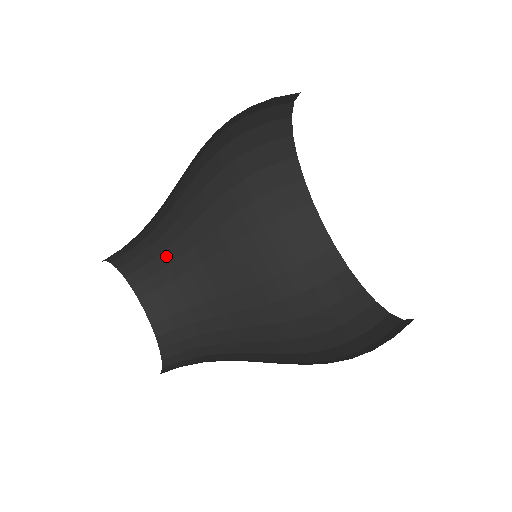
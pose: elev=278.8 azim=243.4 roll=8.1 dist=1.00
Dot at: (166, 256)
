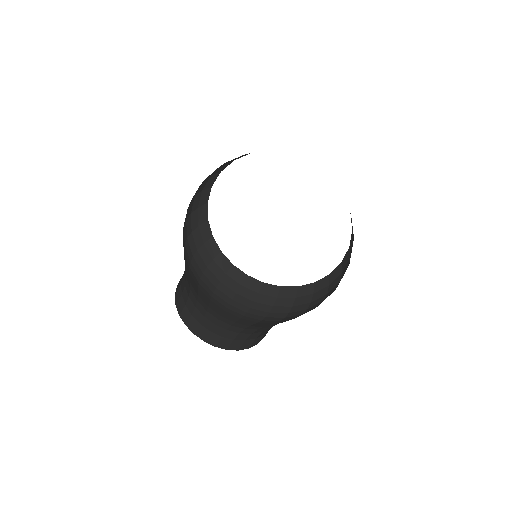
Dot at: (199, 309)
